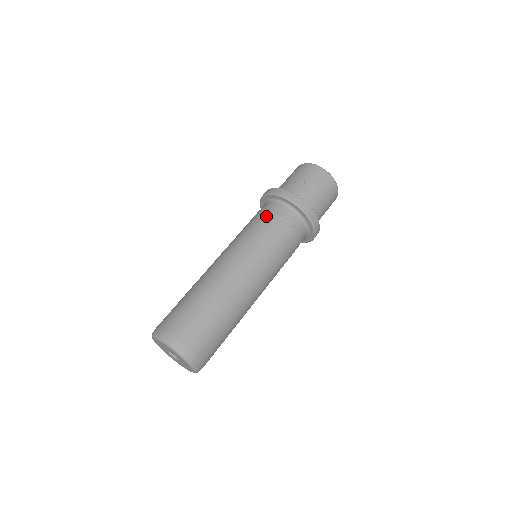
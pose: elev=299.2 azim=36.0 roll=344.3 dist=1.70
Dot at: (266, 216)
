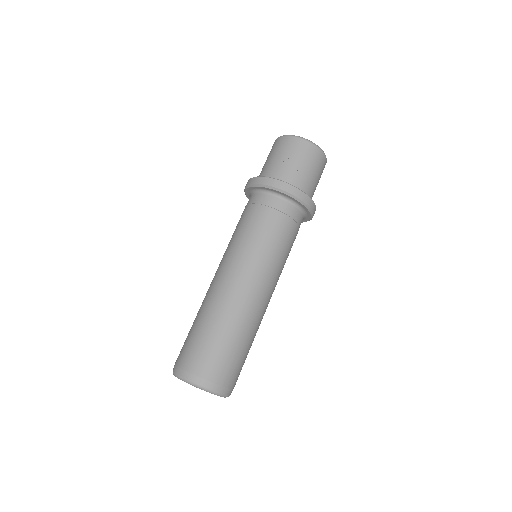
Dot at: (266, 216)
